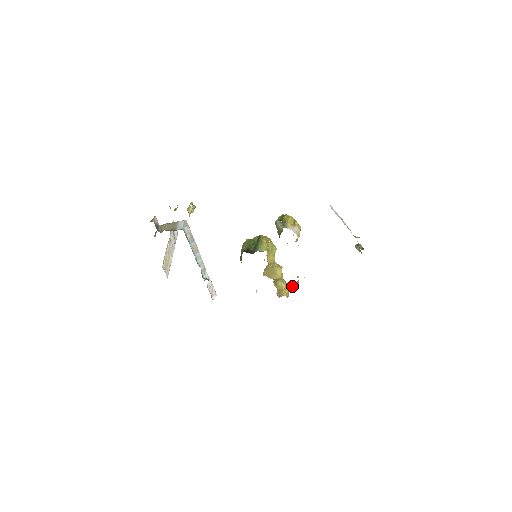
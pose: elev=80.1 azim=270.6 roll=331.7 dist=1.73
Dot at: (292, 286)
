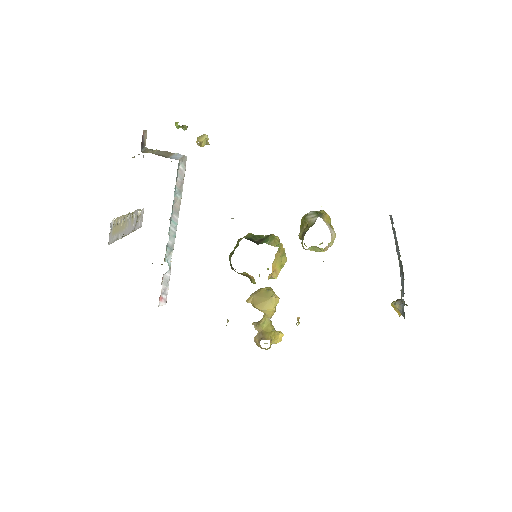
Dot at: (280, 336)
